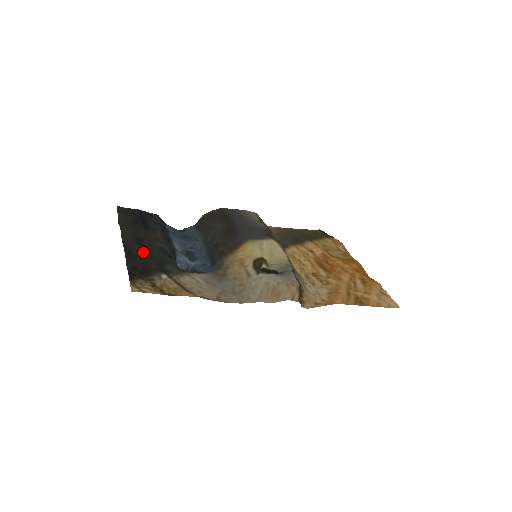
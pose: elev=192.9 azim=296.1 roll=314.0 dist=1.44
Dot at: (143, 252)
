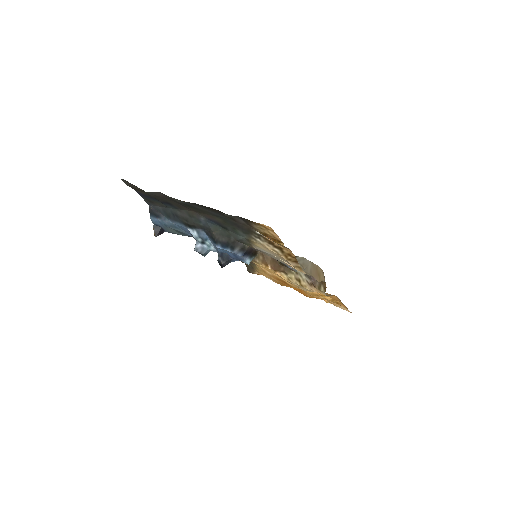
Dot at: (213, 213)
